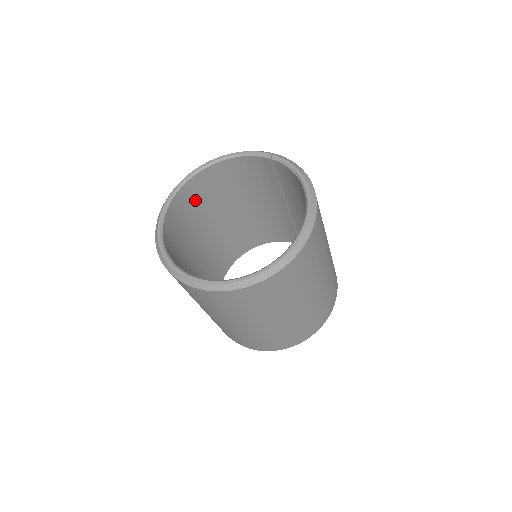
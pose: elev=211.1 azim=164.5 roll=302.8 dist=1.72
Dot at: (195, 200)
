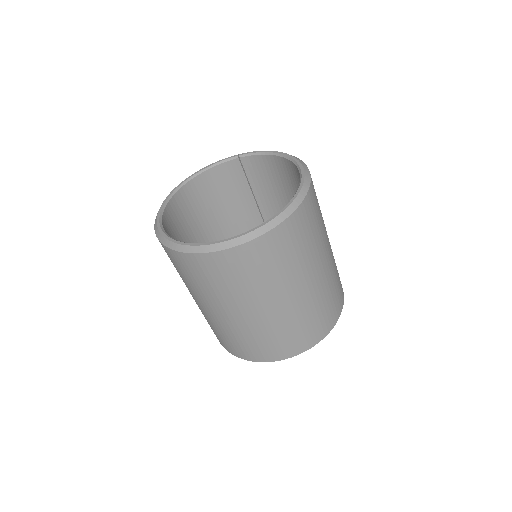
Dot at: (179, 223)
